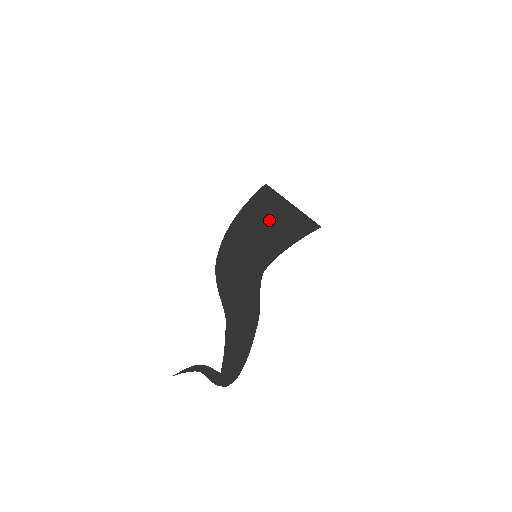
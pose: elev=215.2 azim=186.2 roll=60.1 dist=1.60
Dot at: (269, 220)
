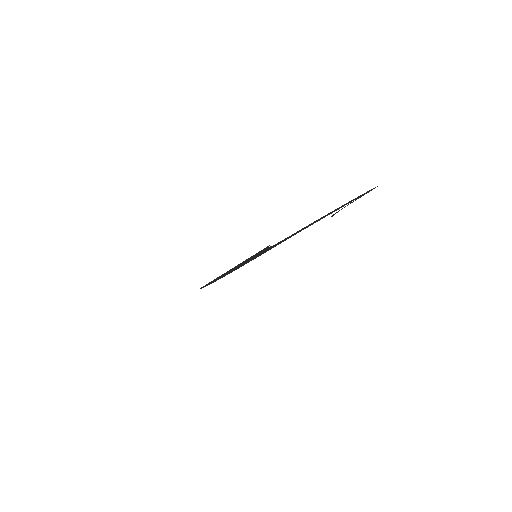
Dot at: occluded
